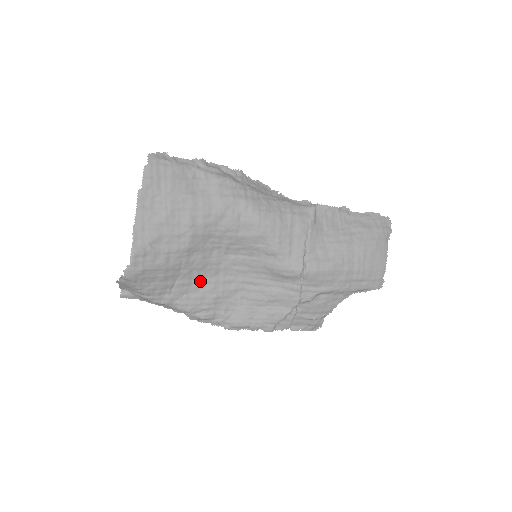
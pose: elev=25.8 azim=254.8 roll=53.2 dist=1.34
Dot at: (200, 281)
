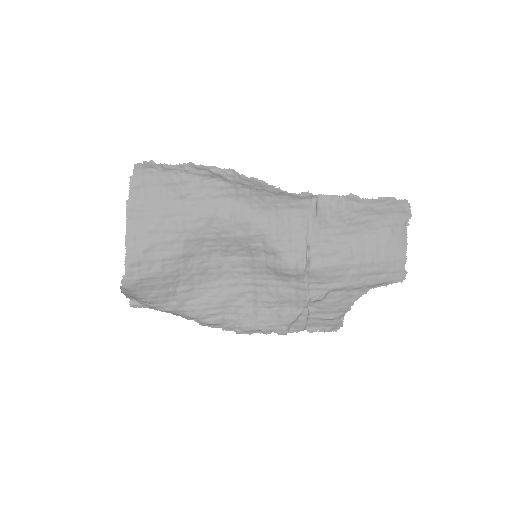
Dot at: (203, 286)
